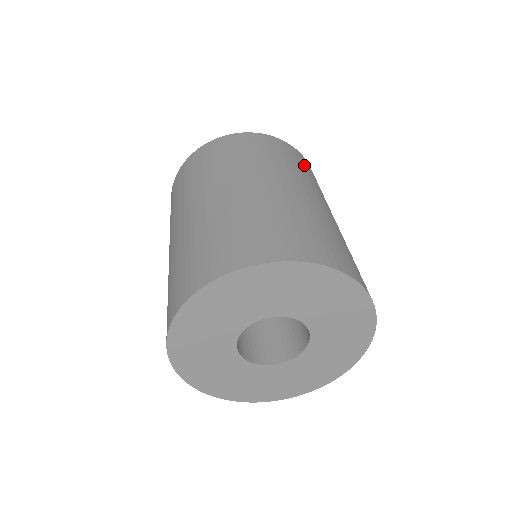
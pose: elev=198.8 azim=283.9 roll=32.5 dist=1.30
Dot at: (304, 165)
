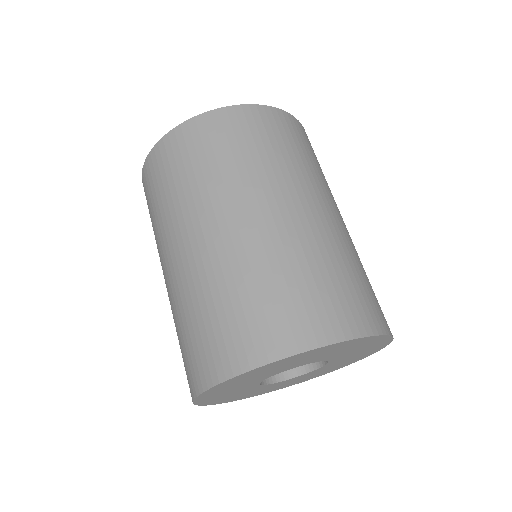
Dot at: (309, 148)
